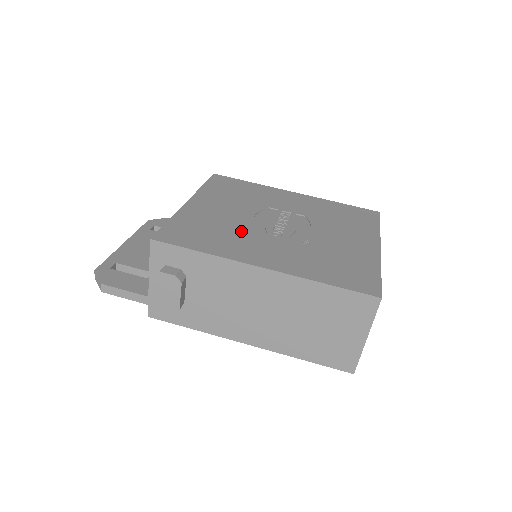
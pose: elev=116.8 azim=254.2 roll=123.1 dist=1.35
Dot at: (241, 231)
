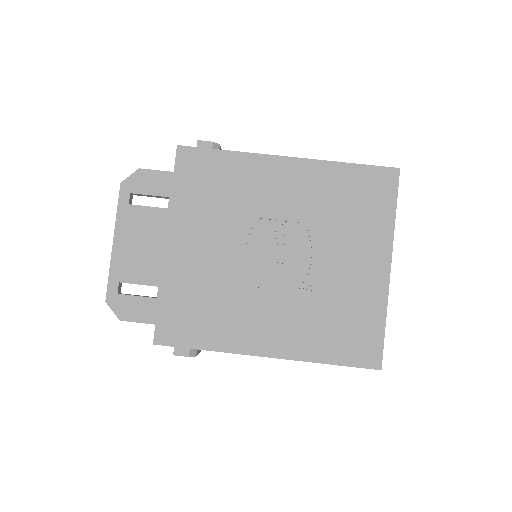
Dot at: (236, 293)
